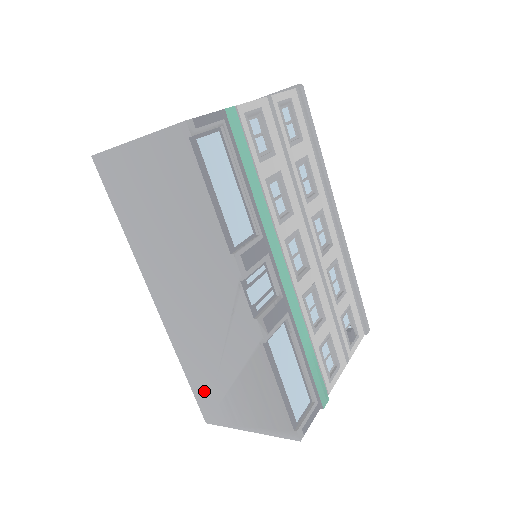
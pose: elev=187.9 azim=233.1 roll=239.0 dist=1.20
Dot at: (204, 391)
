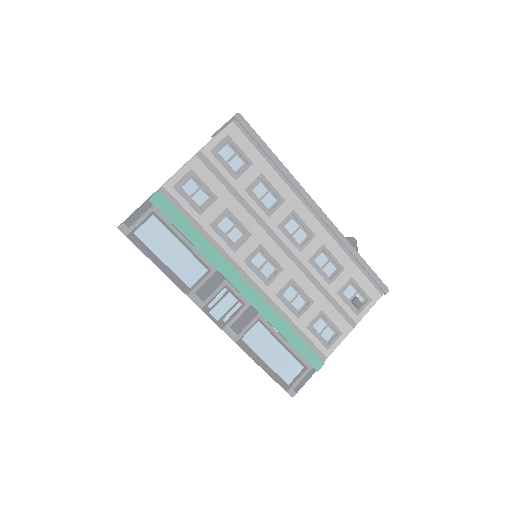
Dot at: occluded
